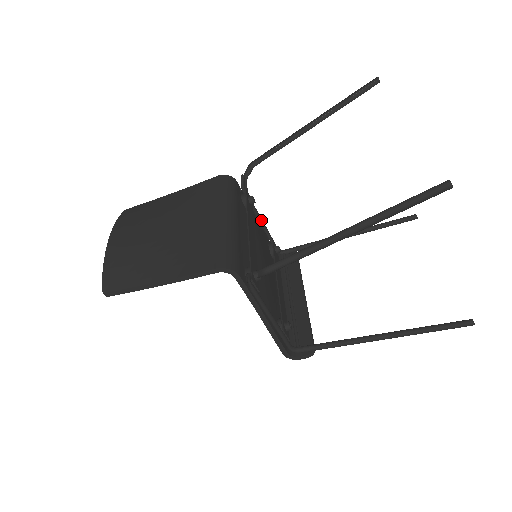
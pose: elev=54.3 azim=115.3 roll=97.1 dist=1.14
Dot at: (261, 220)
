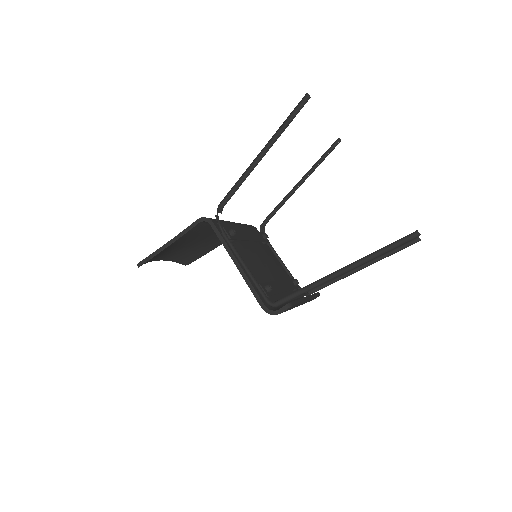
Dot at: (280, 260)
